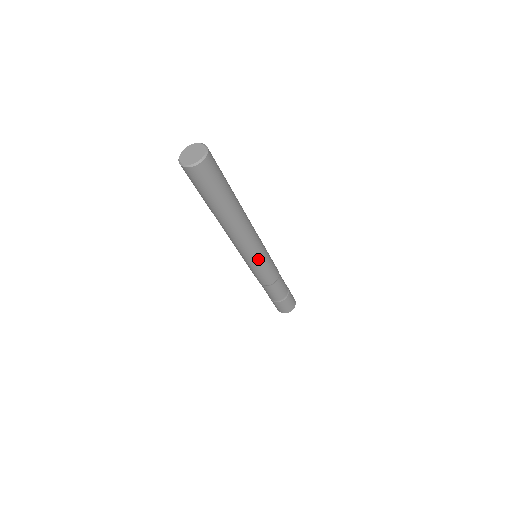
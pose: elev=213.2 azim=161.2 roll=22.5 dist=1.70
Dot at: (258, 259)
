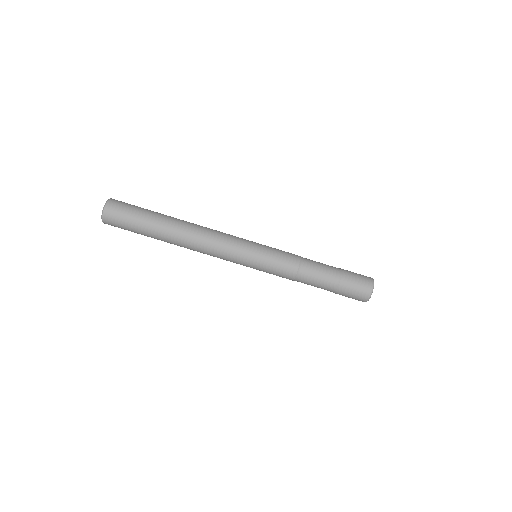
Dot at: (250, 241)
